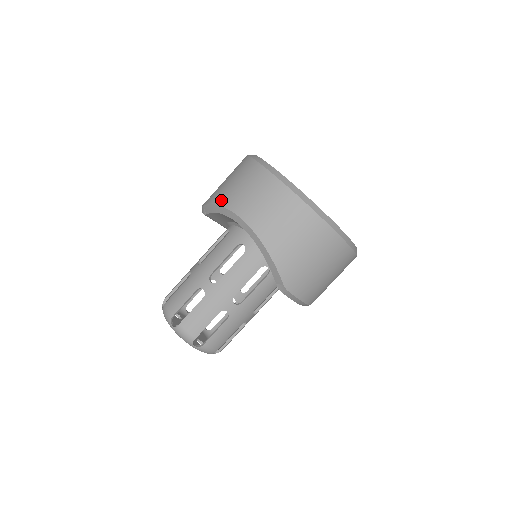
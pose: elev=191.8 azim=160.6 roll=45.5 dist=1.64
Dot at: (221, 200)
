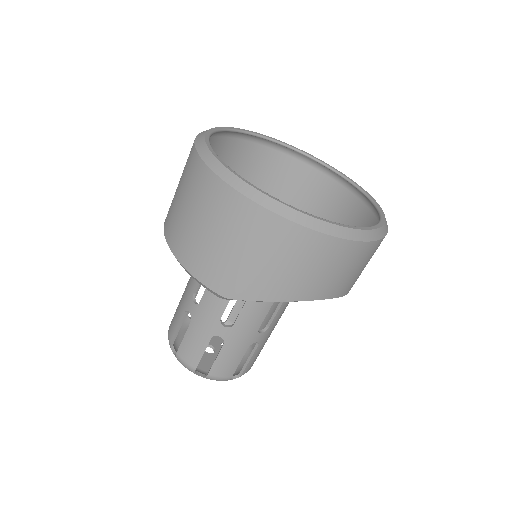
Dot at: (283, 295)
